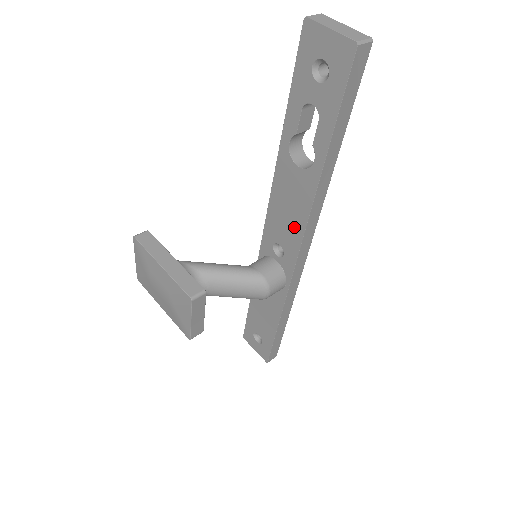
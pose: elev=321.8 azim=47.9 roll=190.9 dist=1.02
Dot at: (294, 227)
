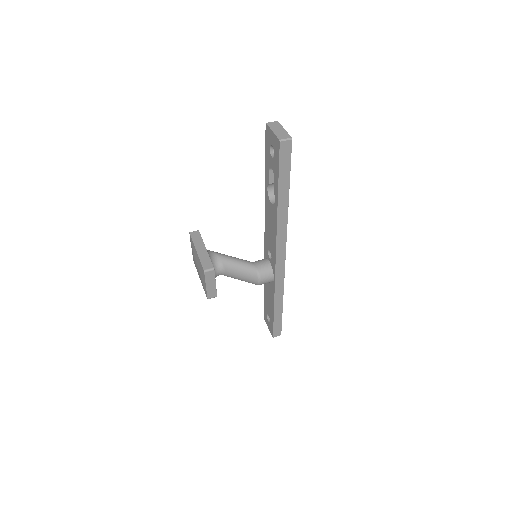
Dot at: (273, 240)
